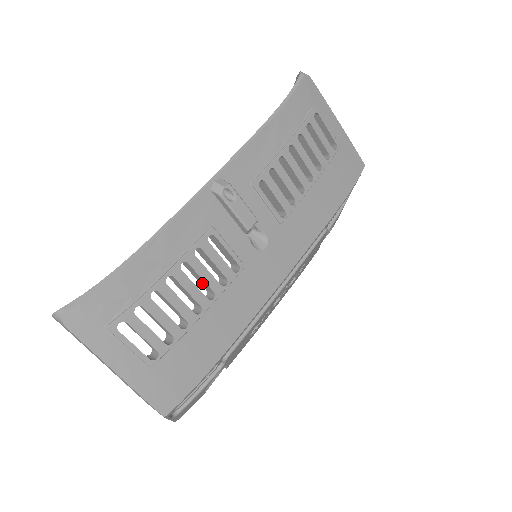
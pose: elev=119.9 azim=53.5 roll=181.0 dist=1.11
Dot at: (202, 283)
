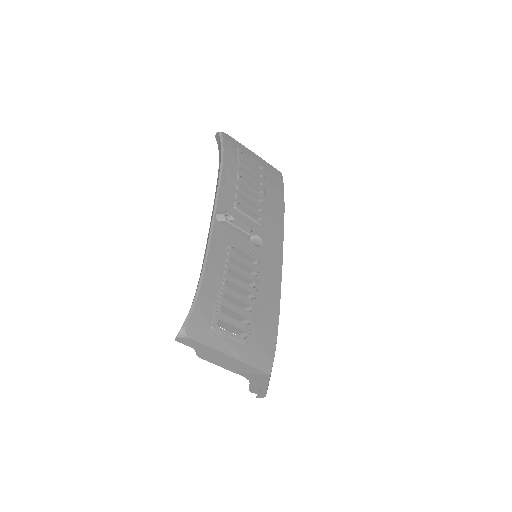
Dot at: (242, 281)
